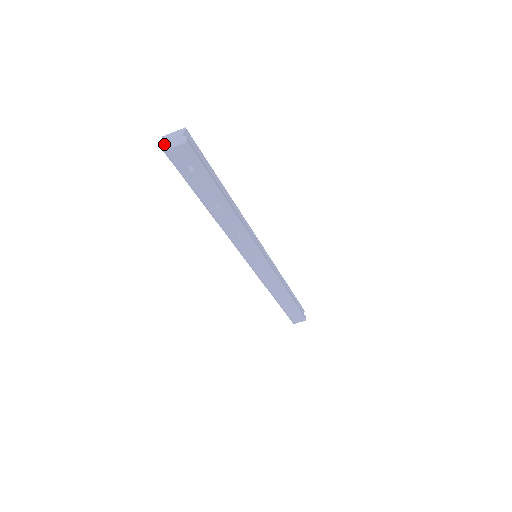
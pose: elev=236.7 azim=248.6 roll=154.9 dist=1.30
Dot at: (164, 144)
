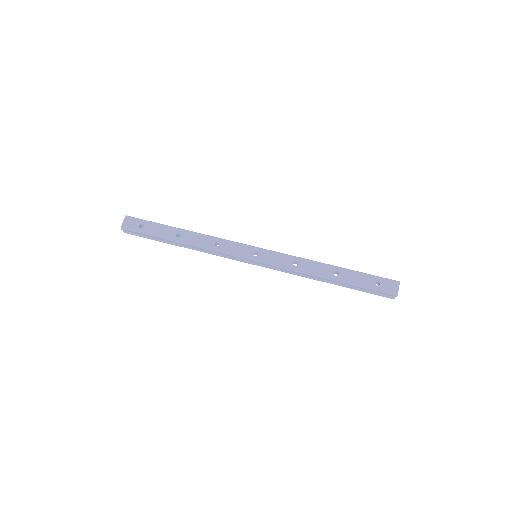
Dot at: (122, 229)
